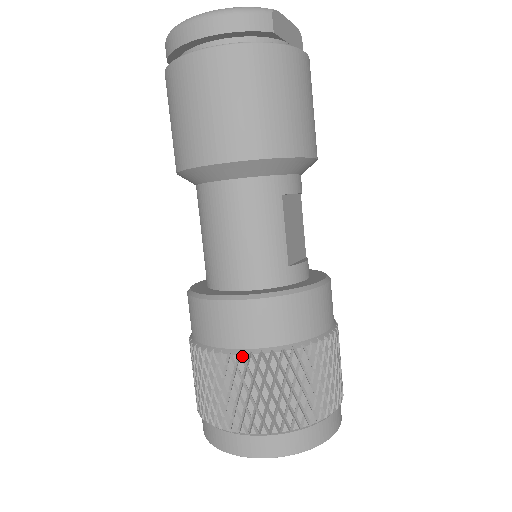
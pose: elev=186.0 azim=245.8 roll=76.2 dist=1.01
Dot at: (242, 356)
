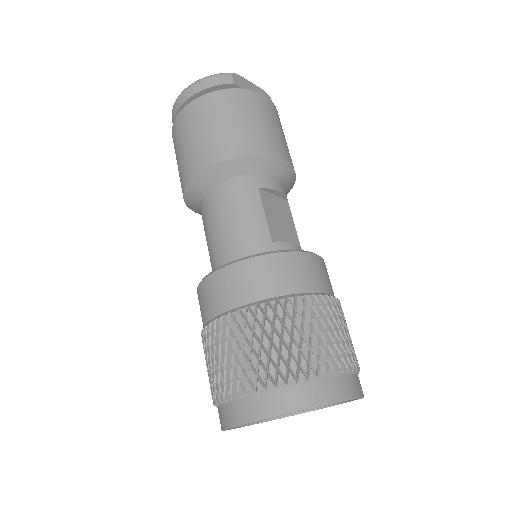
Dot at: (232, 315)
